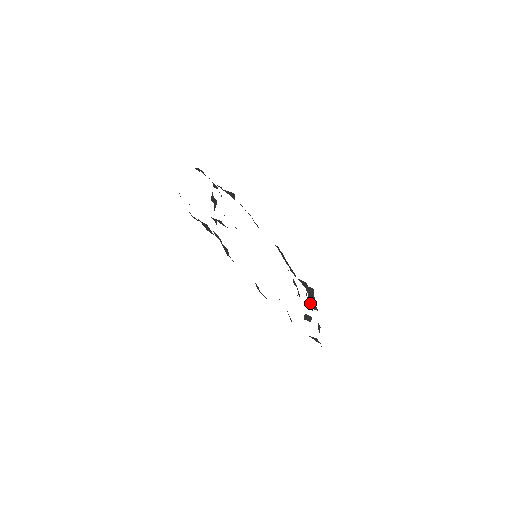
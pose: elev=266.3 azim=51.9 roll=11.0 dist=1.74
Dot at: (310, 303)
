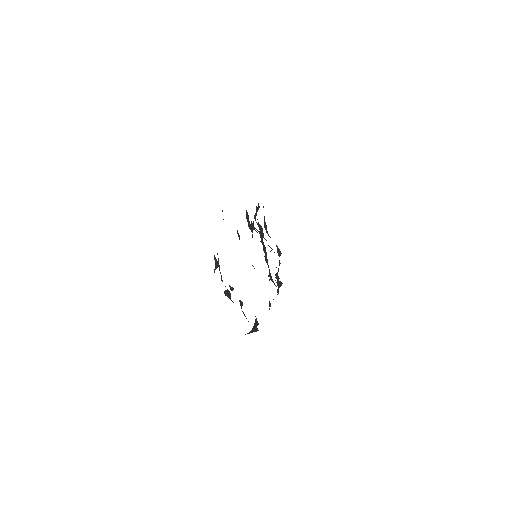
Dot at: occluded
